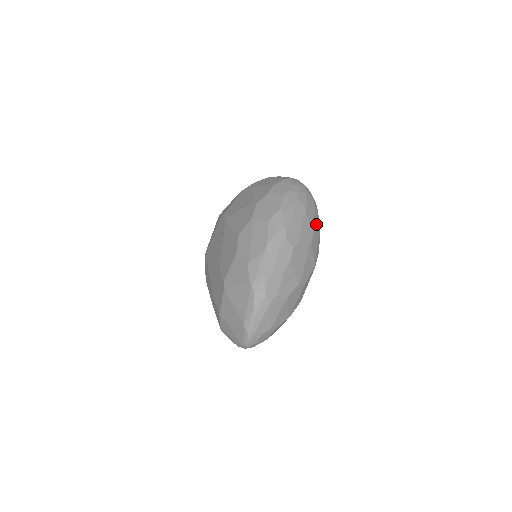
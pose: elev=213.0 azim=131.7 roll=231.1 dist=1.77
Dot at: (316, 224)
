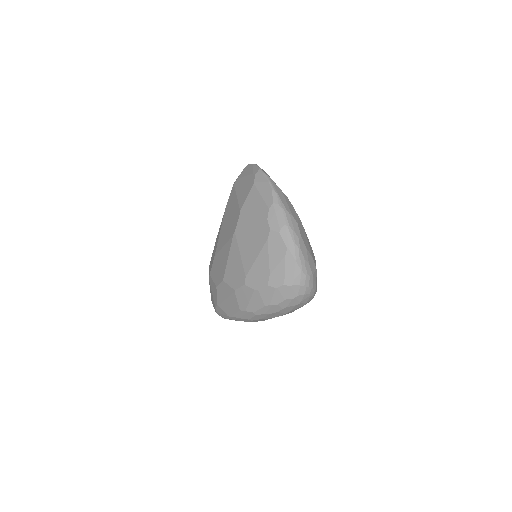
Dot at: occluded
